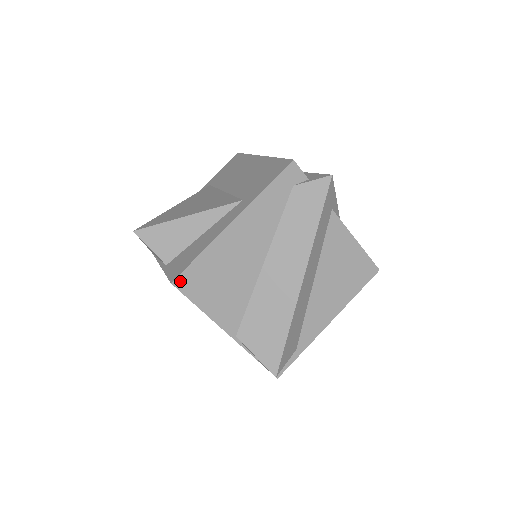
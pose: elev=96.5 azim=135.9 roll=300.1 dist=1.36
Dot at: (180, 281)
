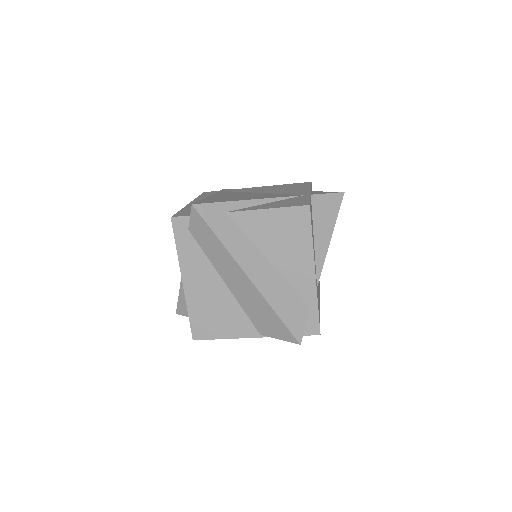
Dot at: (196, 335)
